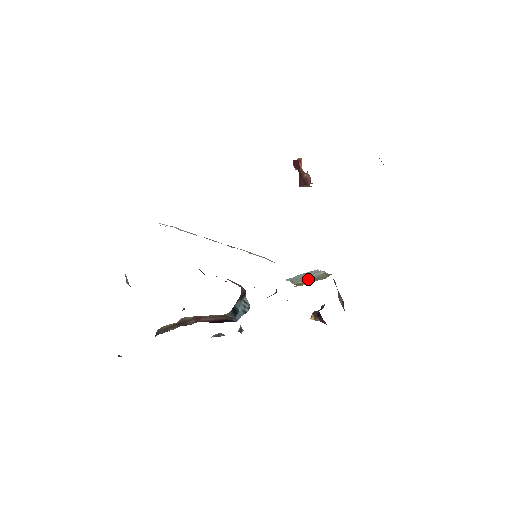
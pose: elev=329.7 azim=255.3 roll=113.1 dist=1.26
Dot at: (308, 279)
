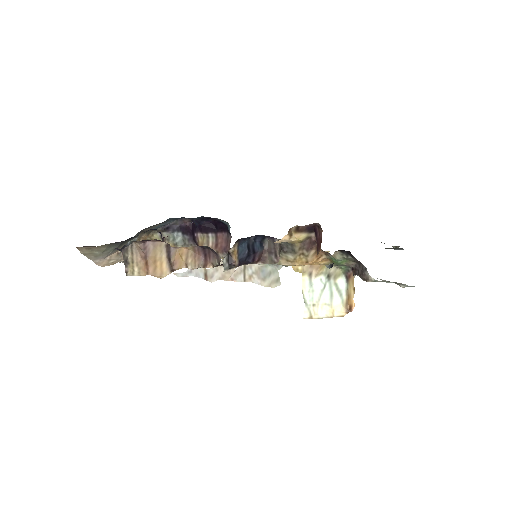
Dot at: (321, 282)
